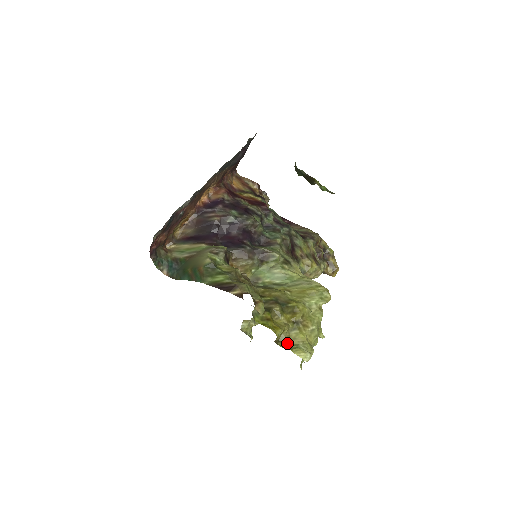
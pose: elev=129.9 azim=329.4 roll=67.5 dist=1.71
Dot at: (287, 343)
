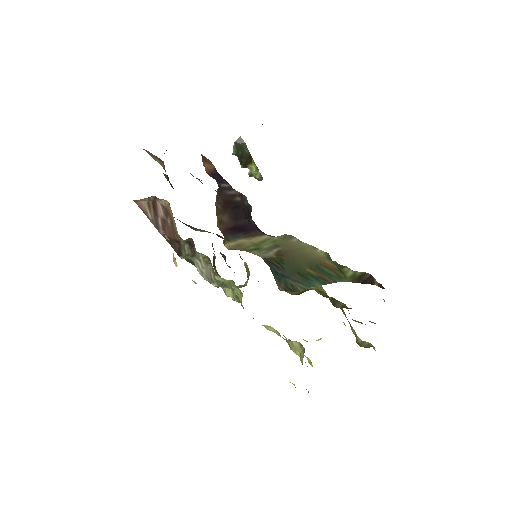
Dot at: (360, 343)
